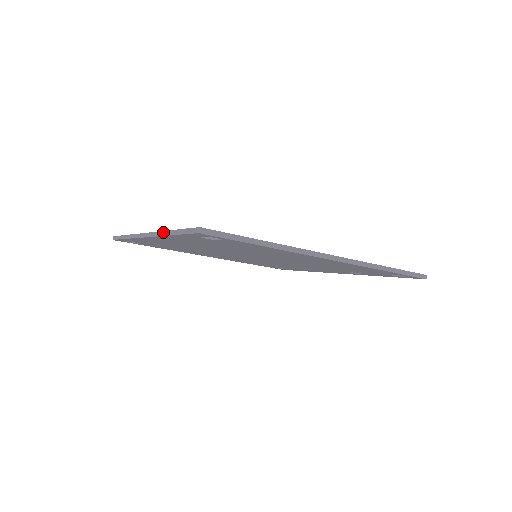
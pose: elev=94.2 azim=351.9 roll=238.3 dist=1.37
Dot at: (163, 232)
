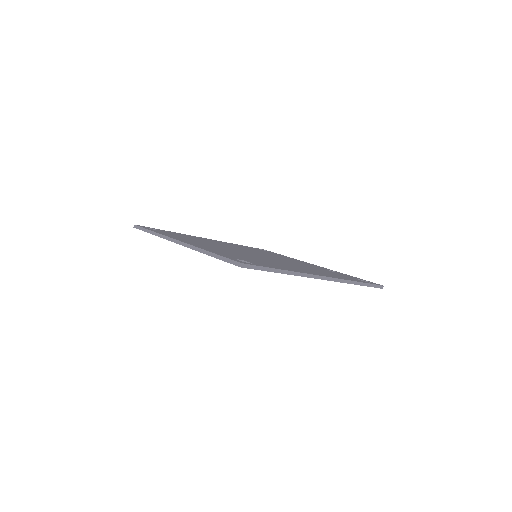
Dot at: (200, 249)
